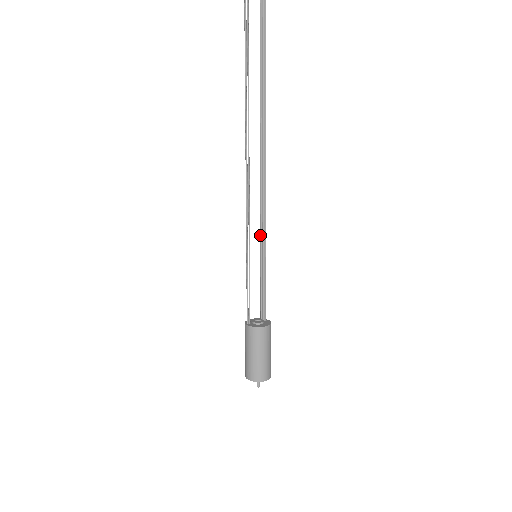
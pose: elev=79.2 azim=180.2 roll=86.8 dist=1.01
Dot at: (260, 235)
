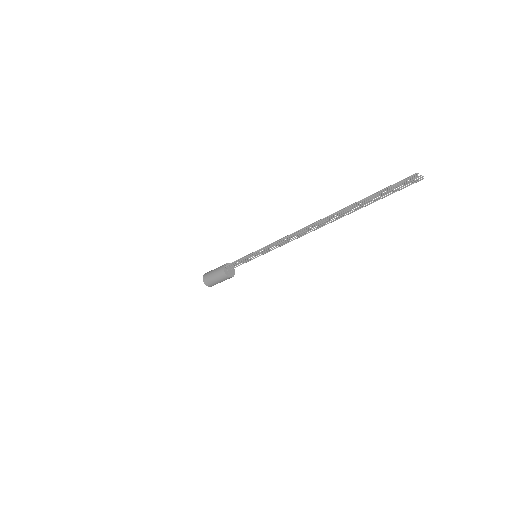
Dot at: (267, 249)
